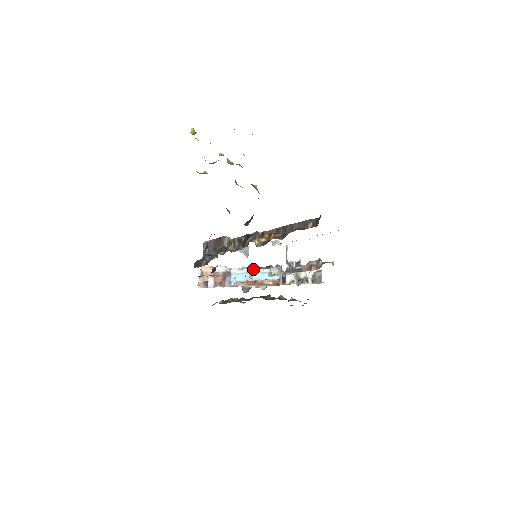
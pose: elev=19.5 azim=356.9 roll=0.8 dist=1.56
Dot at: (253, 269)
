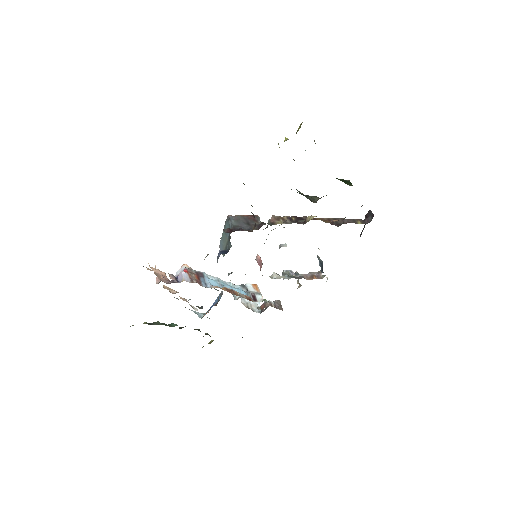
Dot at: (222, 280)
